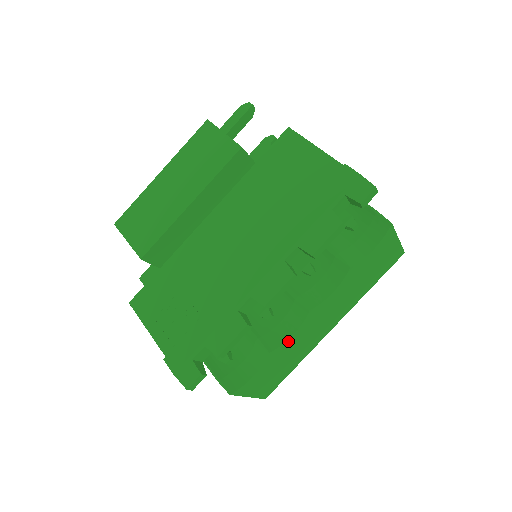
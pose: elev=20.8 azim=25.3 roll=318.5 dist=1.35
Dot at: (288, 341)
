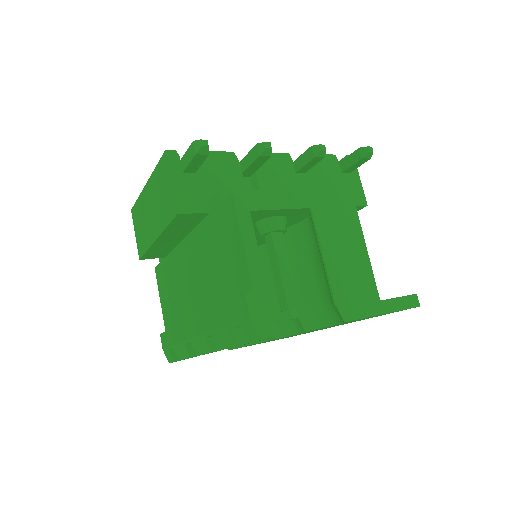
Dot at: occluded
